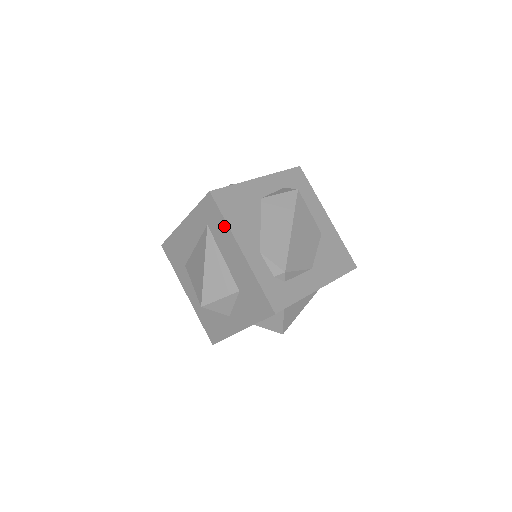
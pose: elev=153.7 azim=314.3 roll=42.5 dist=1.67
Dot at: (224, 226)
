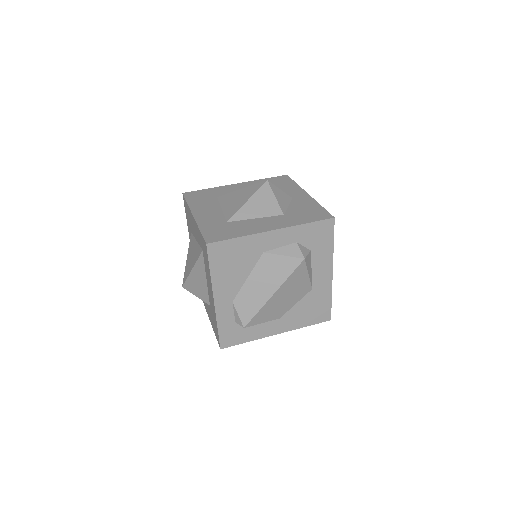
Dot at: (209, 273)
